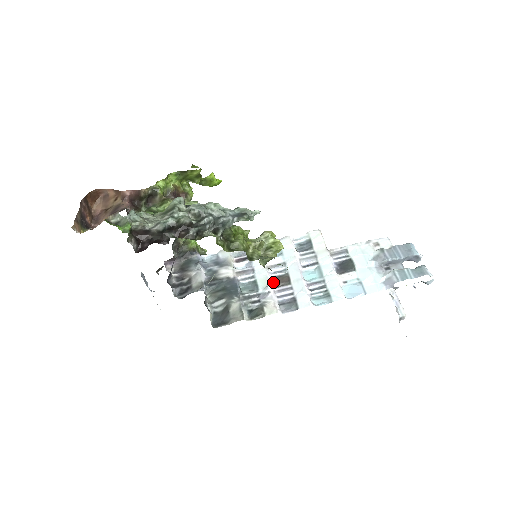
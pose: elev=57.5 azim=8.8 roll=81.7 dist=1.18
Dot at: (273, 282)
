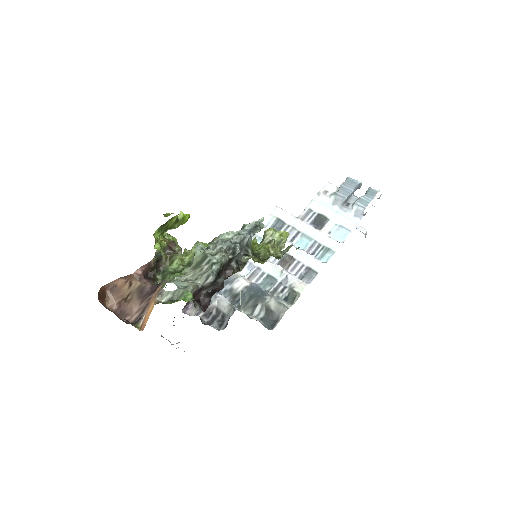
Dot at: (280, 267)
